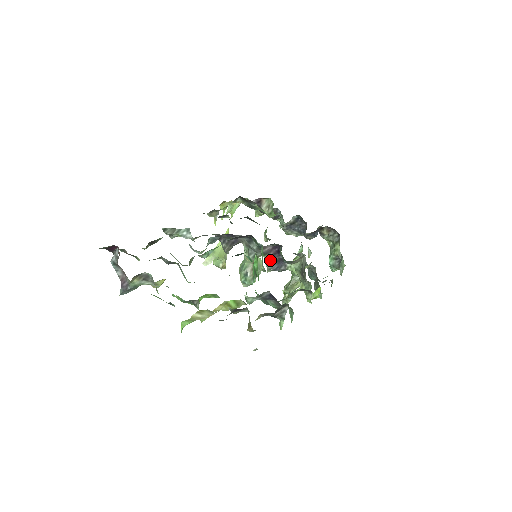
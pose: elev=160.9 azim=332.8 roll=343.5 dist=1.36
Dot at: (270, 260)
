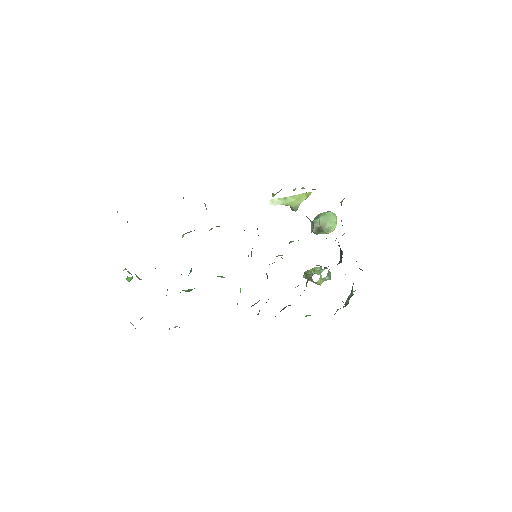
Dot at: occluded
